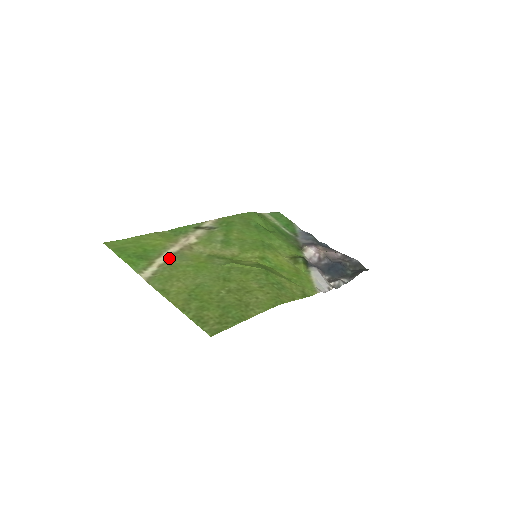
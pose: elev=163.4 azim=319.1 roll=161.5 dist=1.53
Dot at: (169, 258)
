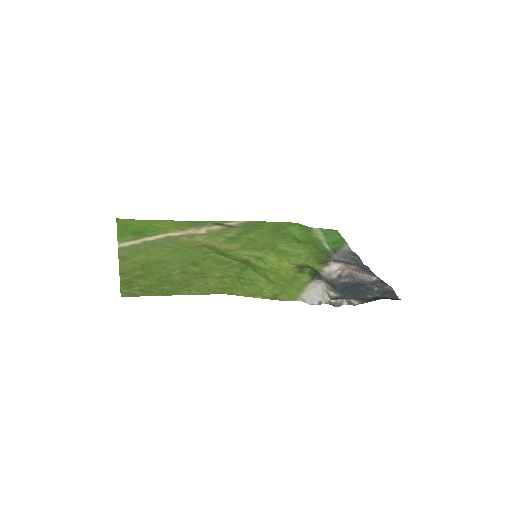
Dot at: (160, 238)
